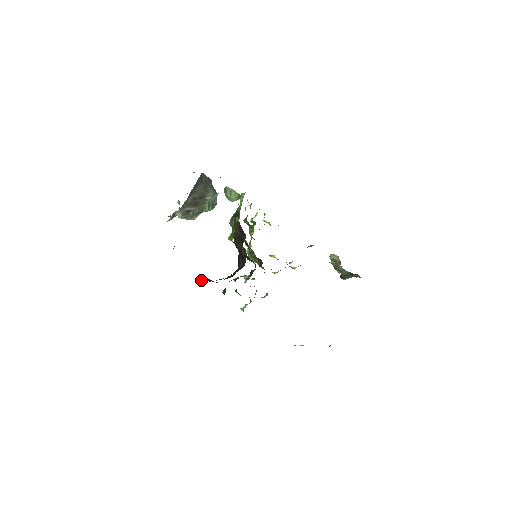
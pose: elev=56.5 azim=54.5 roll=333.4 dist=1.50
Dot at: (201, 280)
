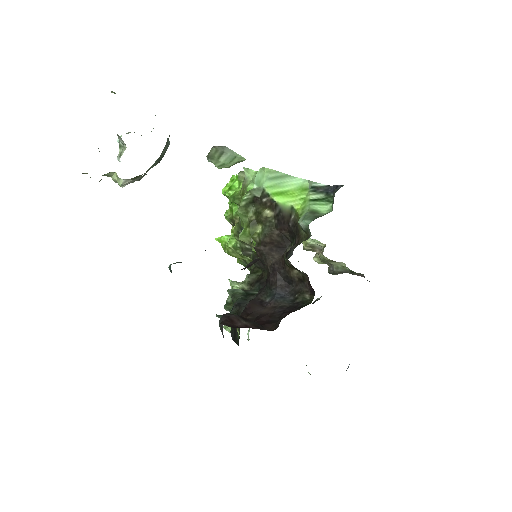
Dot at: (239, 324)
